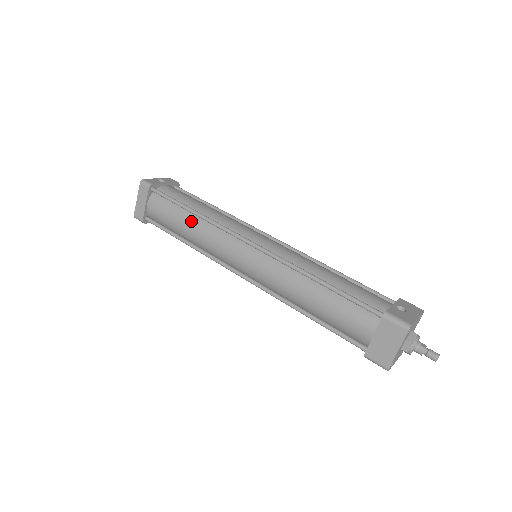
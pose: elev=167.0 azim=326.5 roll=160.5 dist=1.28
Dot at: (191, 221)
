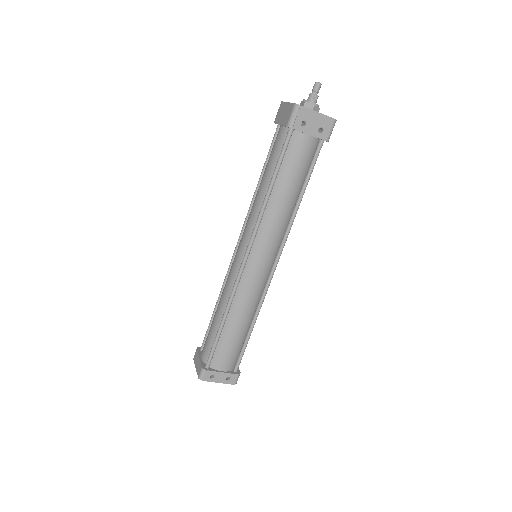
Dot at: (217, 308)
